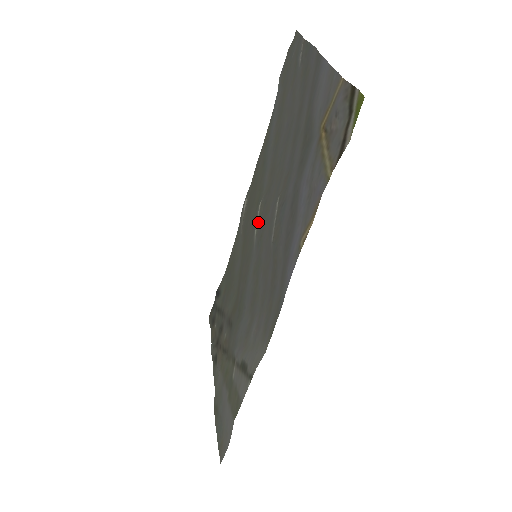
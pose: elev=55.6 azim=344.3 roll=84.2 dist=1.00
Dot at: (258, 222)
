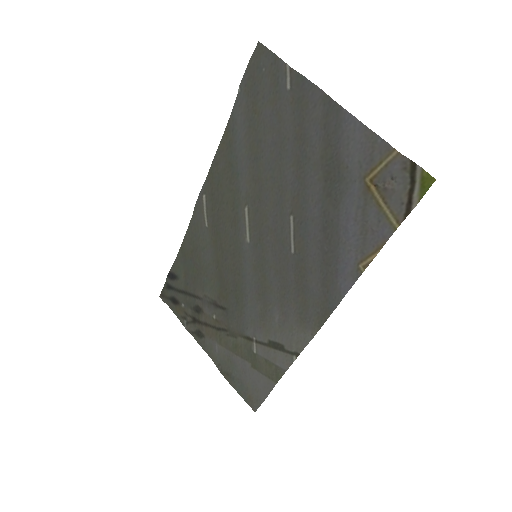
Dot at: (250, 227)
